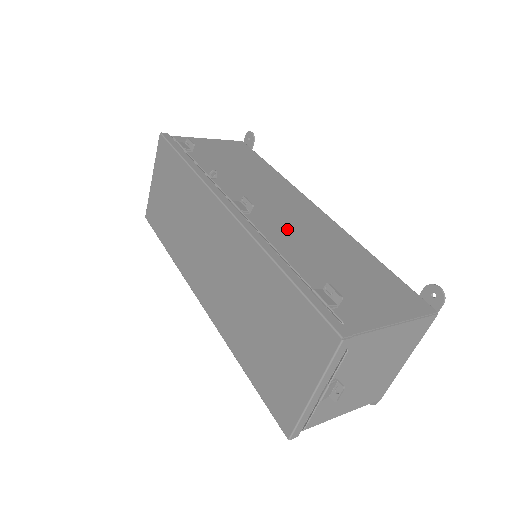
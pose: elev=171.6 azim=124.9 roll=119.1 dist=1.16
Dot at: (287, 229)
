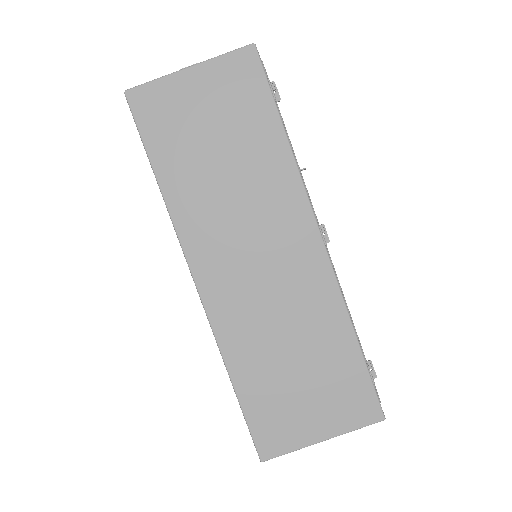
Dot at: occluded
